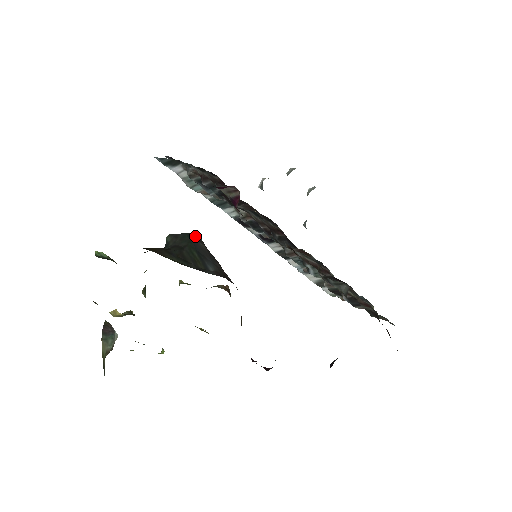
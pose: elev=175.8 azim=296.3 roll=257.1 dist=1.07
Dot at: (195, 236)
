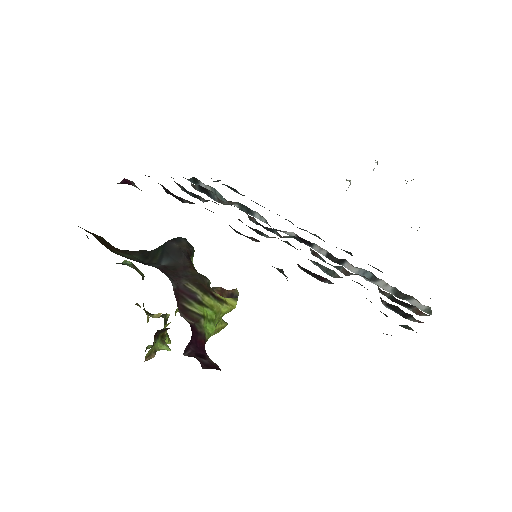
Dot at: (177, 238)
